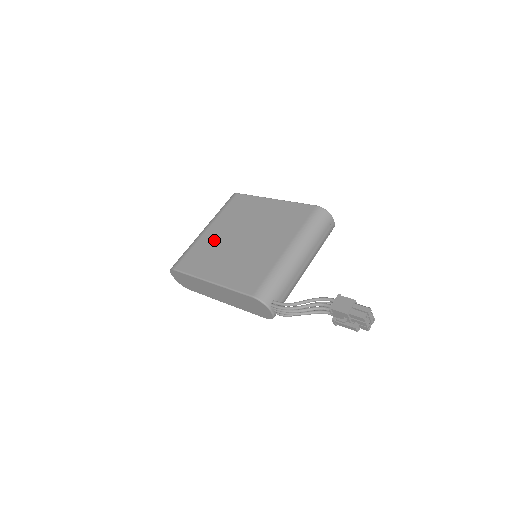
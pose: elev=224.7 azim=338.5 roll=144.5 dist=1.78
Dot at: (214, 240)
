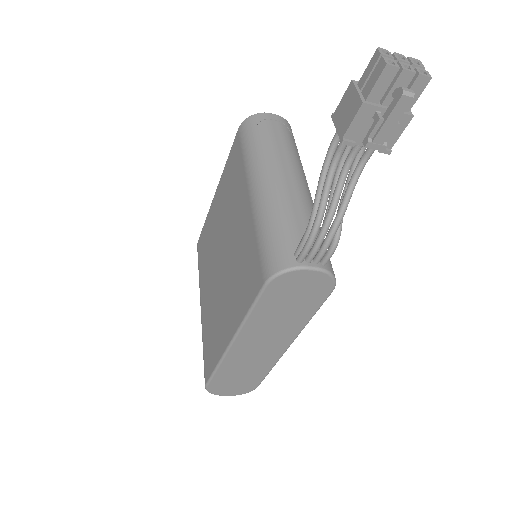
Dot at: (208, 303)
